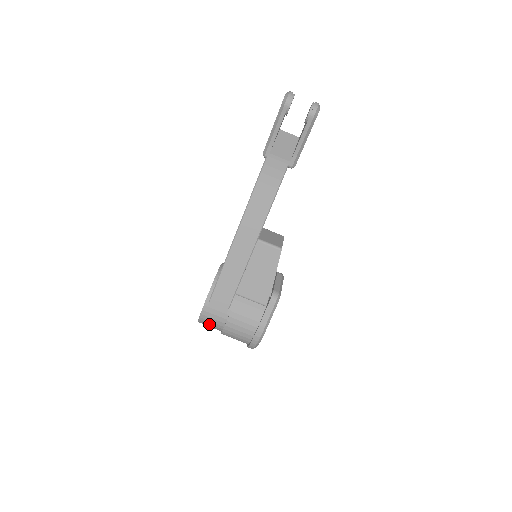
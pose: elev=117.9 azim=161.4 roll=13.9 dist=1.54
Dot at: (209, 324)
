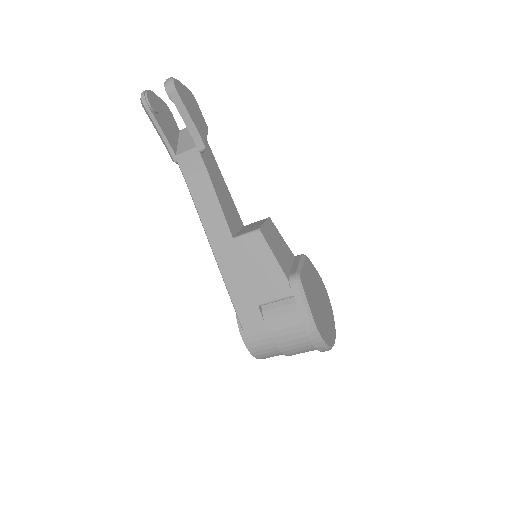
Dot at: (266, 354)
